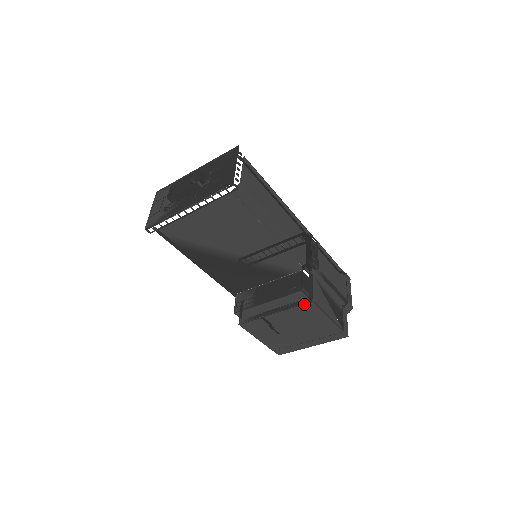
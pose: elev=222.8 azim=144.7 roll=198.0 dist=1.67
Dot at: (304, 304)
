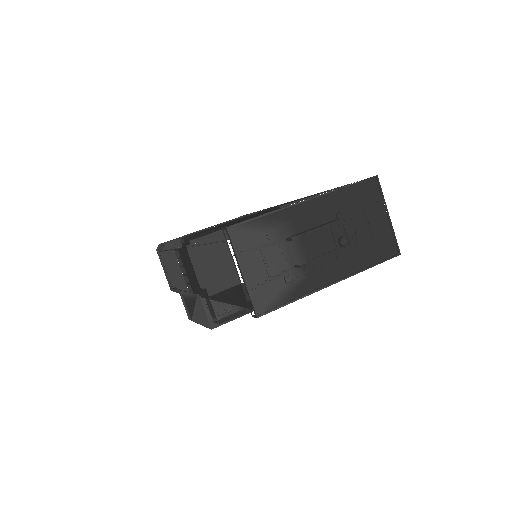
Dot at: occluded
